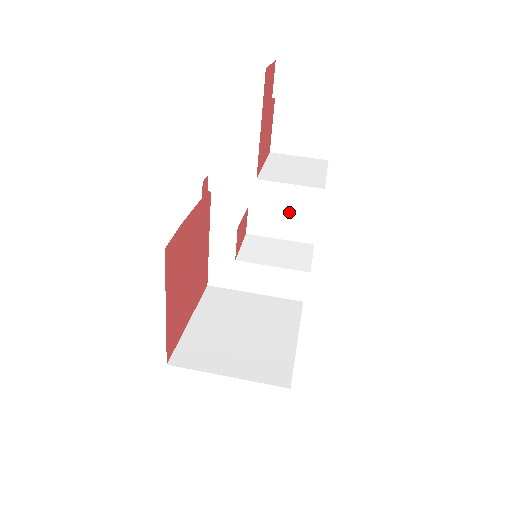
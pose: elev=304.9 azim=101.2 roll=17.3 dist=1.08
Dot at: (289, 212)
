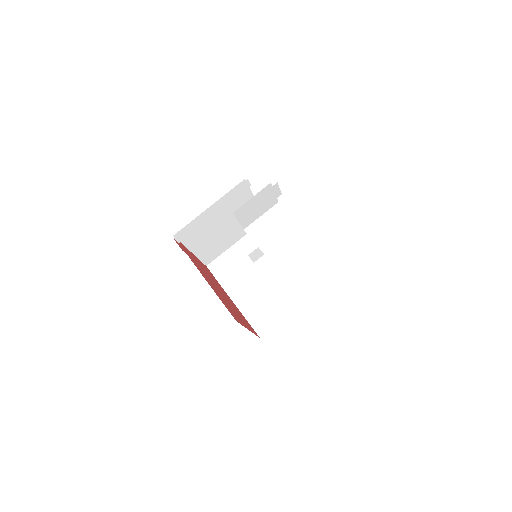
Dot at: occluded
